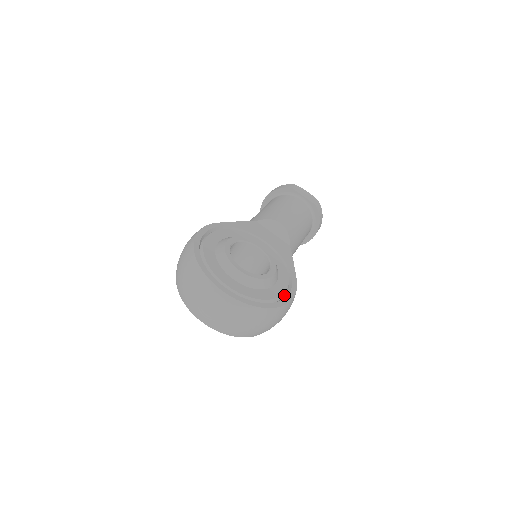
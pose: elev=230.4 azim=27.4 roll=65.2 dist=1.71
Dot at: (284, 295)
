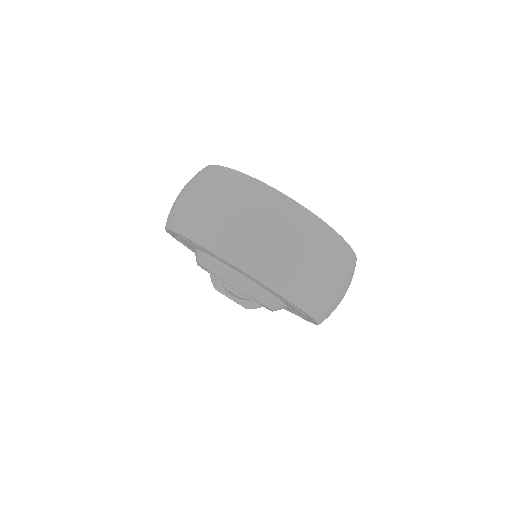
Dot at: occluded
